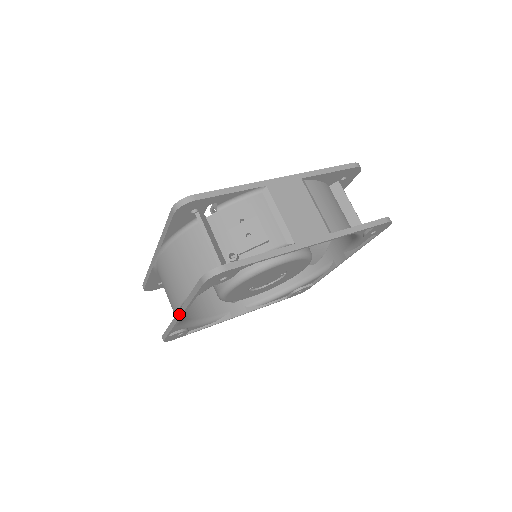
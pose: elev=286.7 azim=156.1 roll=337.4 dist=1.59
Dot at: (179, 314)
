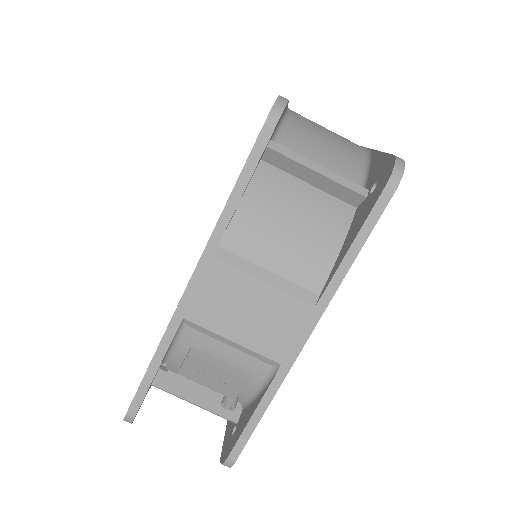
Dot at: occluded
